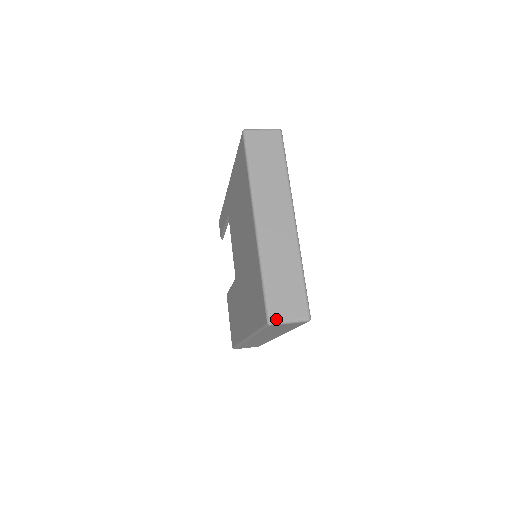
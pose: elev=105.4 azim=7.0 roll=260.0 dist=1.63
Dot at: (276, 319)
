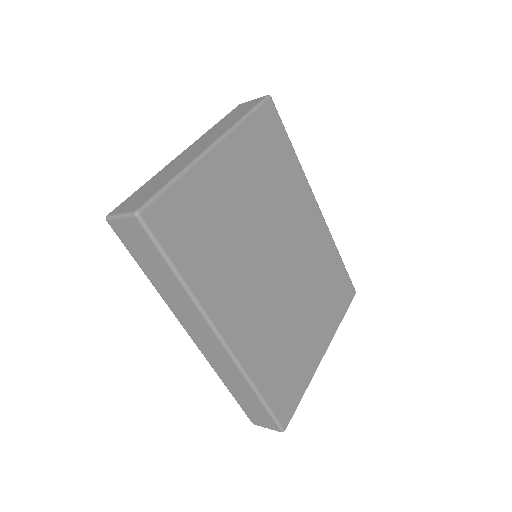
Dot at: (113, 213)
